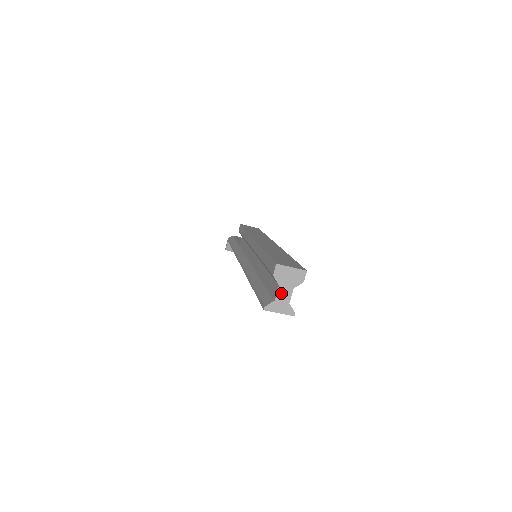
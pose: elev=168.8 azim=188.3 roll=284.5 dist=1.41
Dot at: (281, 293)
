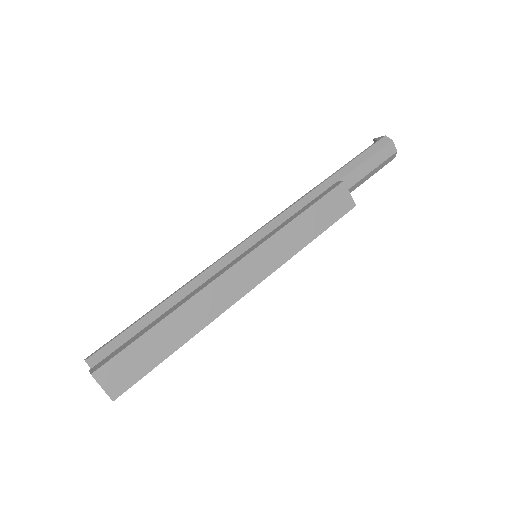
Dot at: occluded
